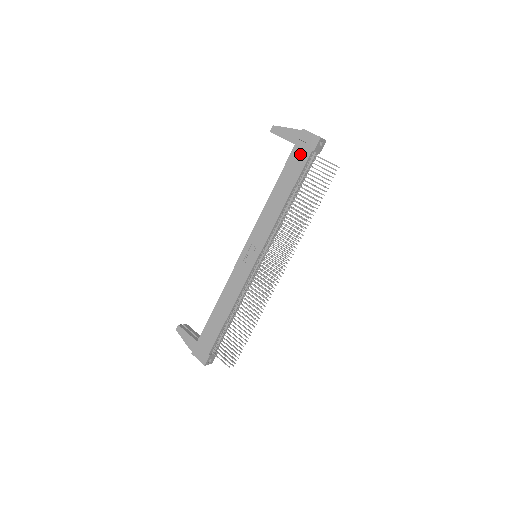
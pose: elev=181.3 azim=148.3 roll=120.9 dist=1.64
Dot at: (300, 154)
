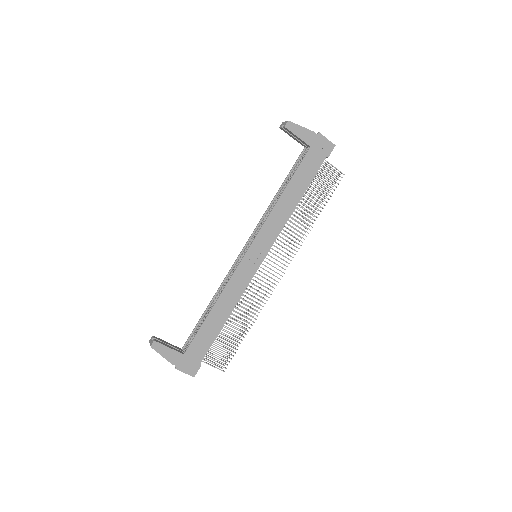
Dot at: (315, 158)
